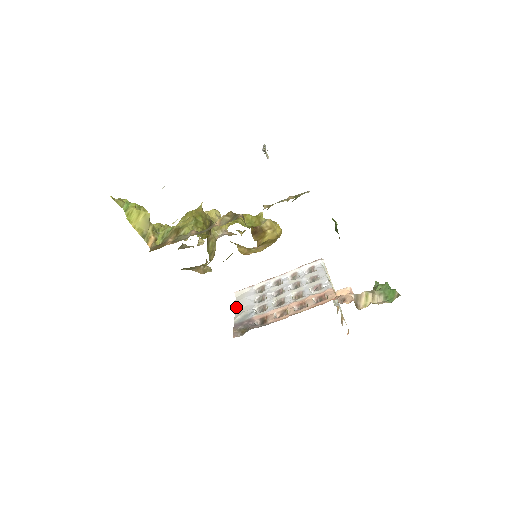
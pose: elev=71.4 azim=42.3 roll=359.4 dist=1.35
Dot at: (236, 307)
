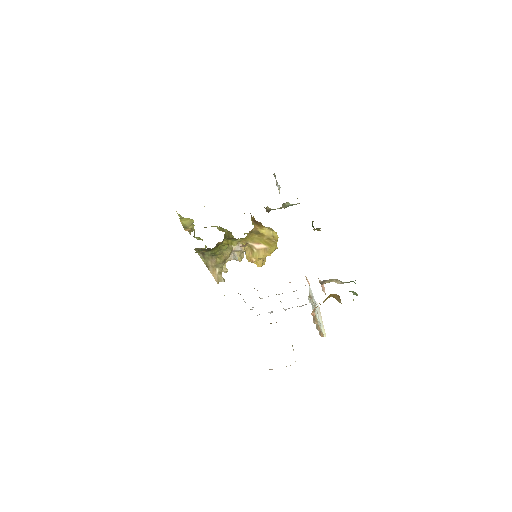
Dot at: occluded
